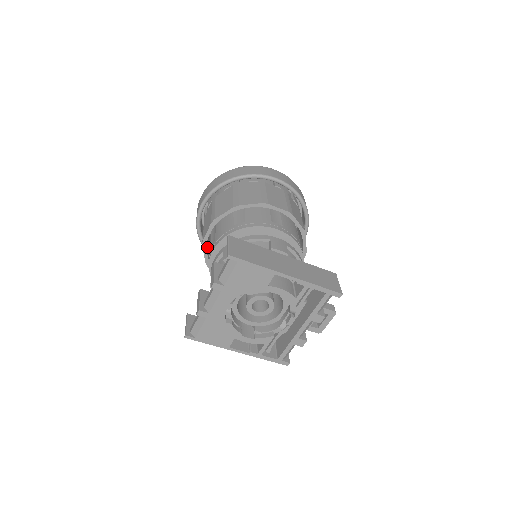
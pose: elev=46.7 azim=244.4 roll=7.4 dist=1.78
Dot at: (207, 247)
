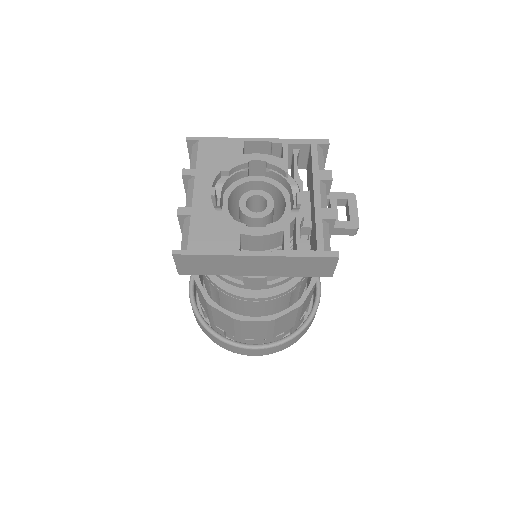
Dot at: occluded
